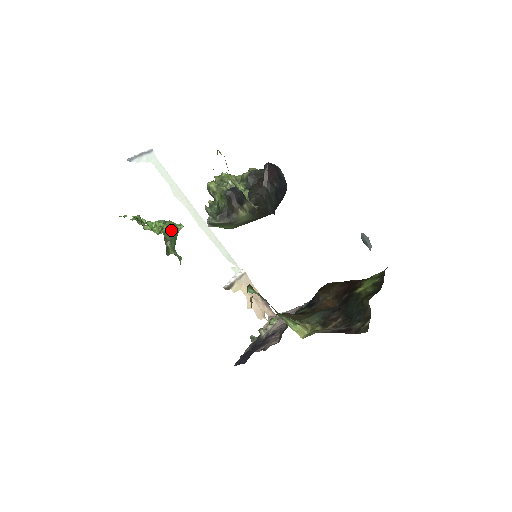
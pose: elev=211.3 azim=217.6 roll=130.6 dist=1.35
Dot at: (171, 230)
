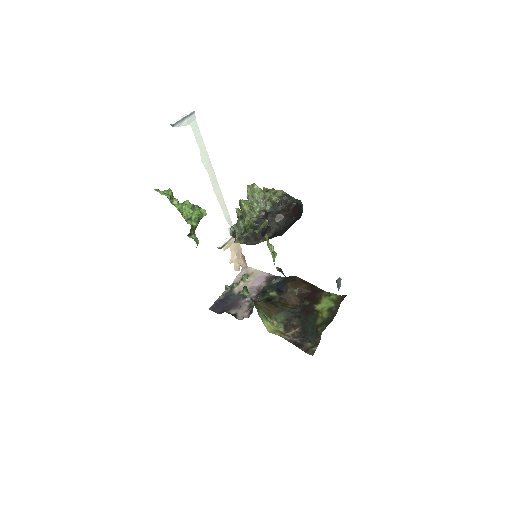
Dot at: (198, 222)
